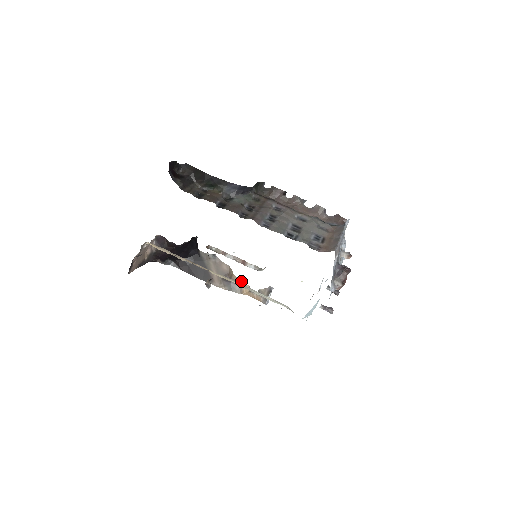
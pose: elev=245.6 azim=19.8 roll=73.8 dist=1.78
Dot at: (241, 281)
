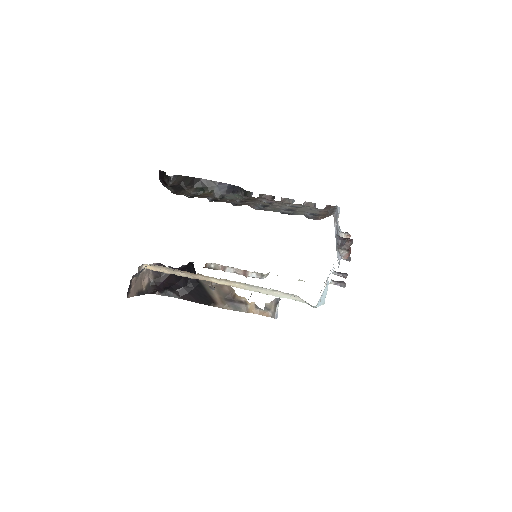
Dot at: (245, 300)
